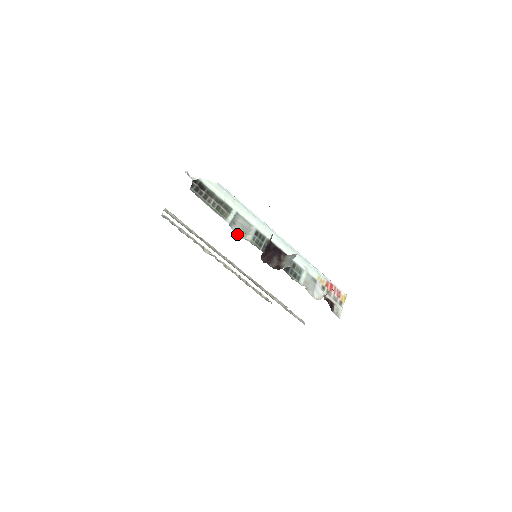
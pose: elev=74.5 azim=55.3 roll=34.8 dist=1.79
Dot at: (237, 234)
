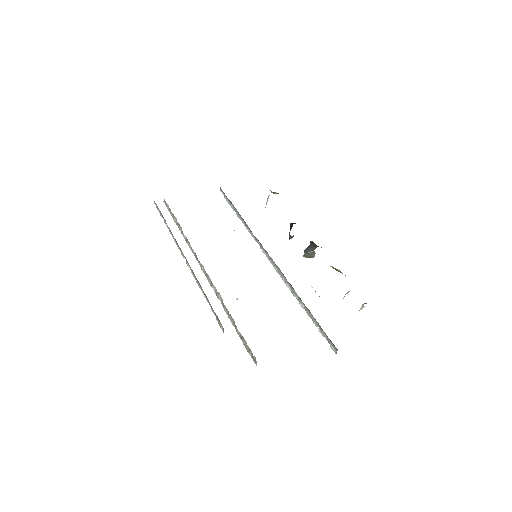
Dot at: occluded
